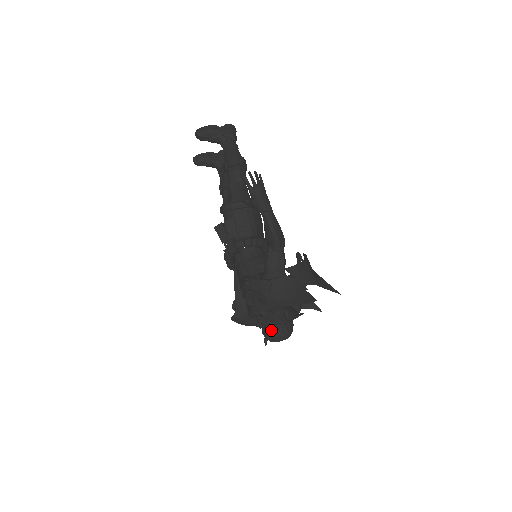
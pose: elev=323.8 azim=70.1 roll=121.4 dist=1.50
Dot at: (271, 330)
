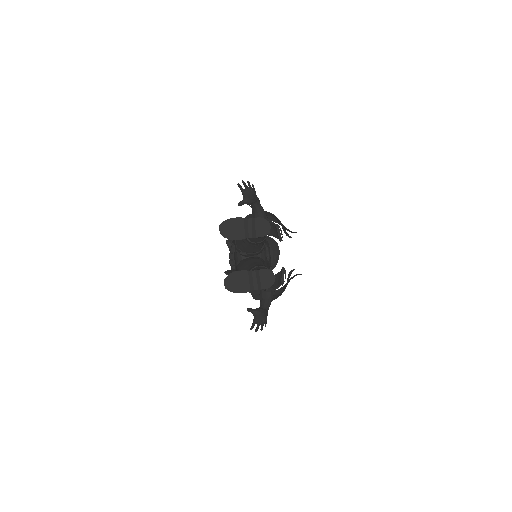
Dot at: occluded
